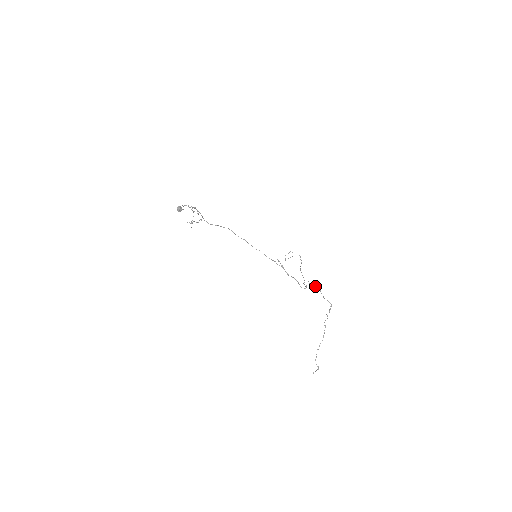
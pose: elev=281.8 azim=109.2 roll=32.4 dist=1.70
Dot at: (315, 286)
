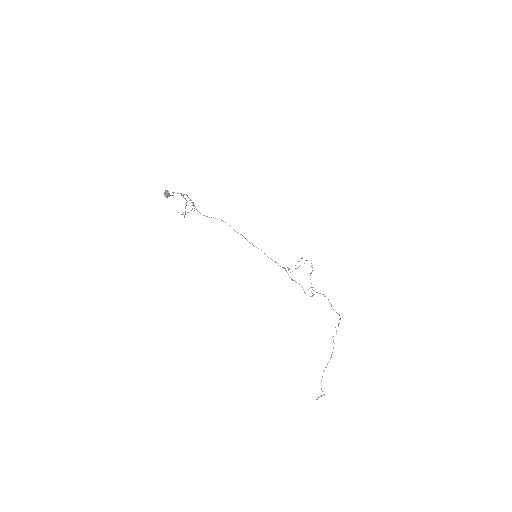
Dot at: (322, 294)
